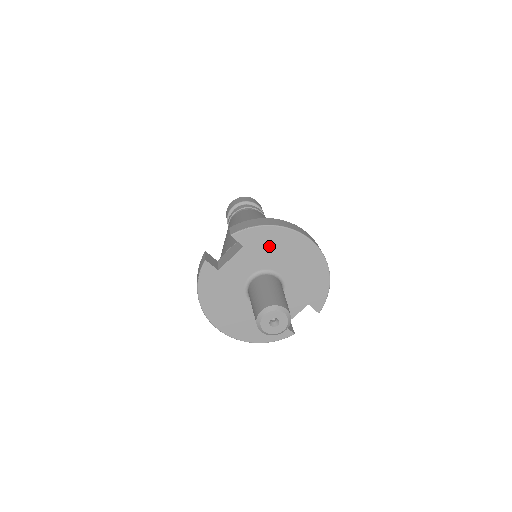
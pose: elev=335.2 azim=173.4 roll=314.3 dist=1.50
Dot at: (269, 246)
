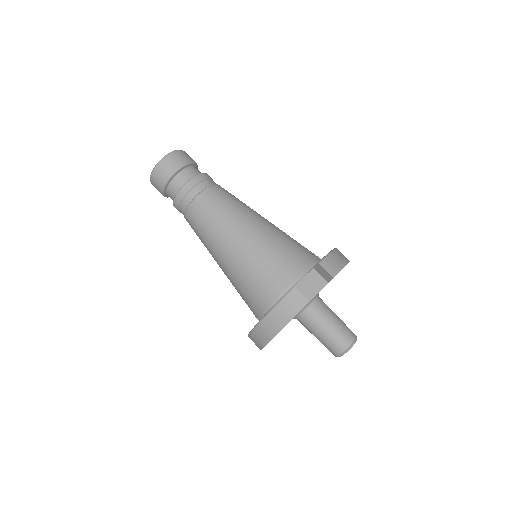
Dot at: occluded
